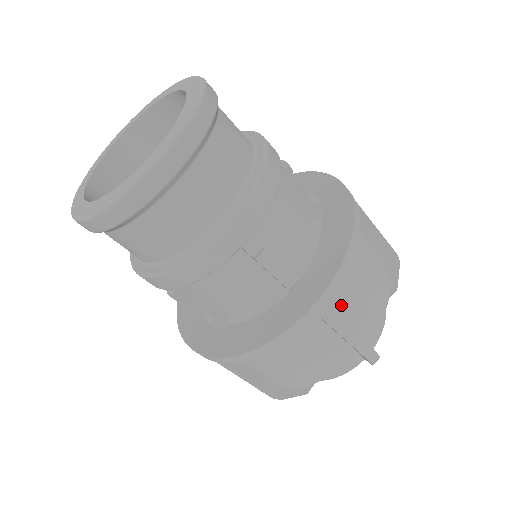
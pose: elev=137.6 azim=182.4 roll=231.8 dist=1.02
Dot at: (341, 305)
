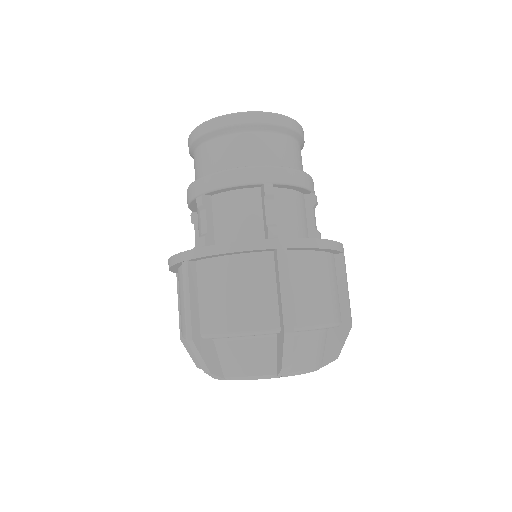
Dot at: occluded
